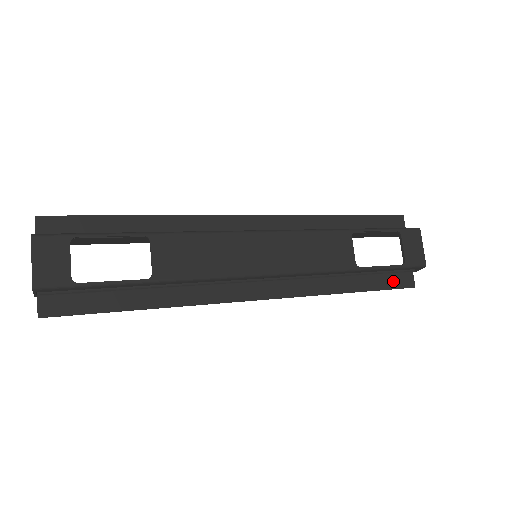
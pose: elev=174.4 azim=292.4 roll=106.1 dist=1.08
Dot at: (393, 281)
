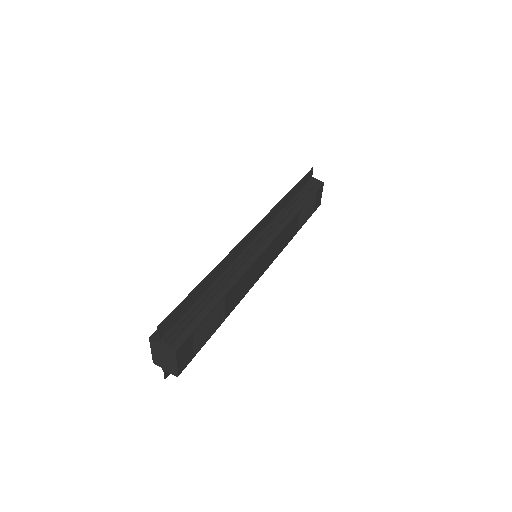
Dot at: occluded
